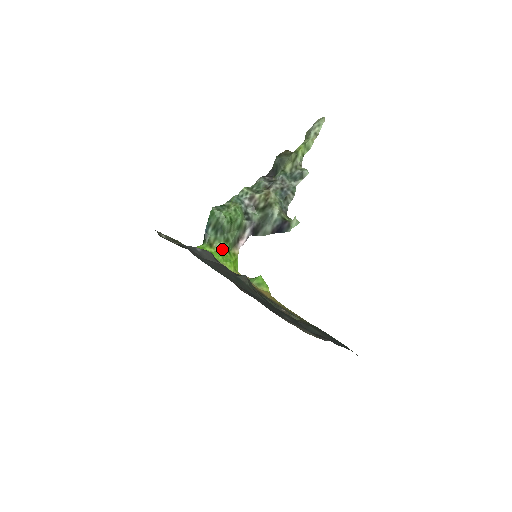
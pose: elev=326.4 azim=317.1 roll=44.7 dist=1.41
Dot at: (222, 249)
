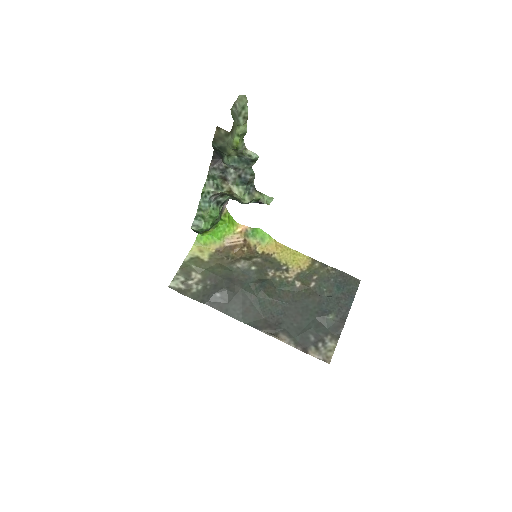
Dot at: (215, 226)
